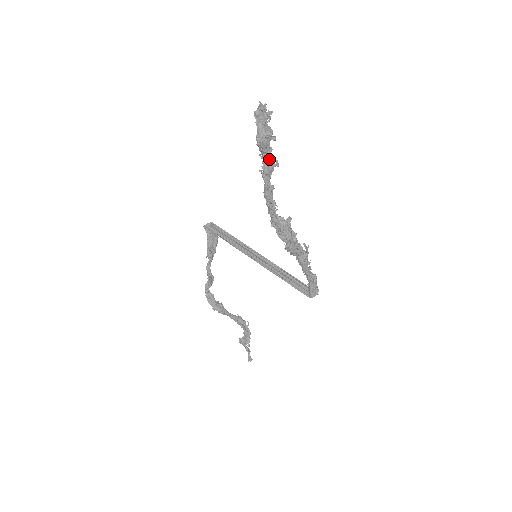
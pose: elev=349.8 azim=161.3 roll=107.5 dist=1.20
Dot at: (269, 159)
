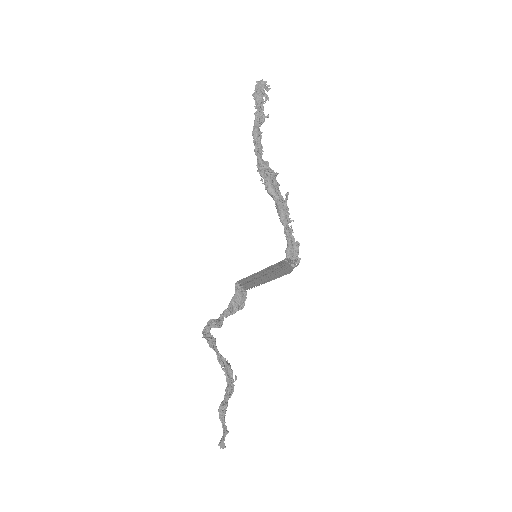
Dot at: (261, 109)
